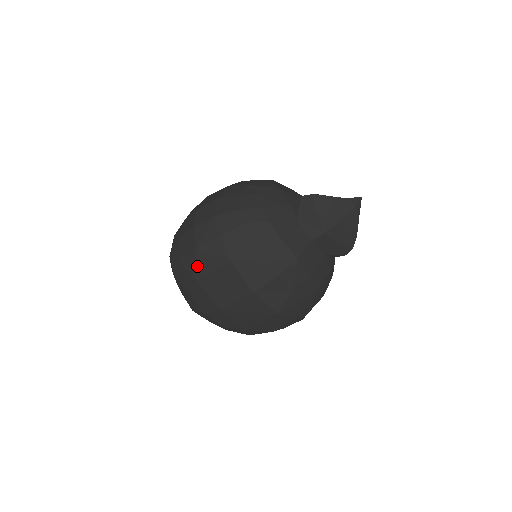
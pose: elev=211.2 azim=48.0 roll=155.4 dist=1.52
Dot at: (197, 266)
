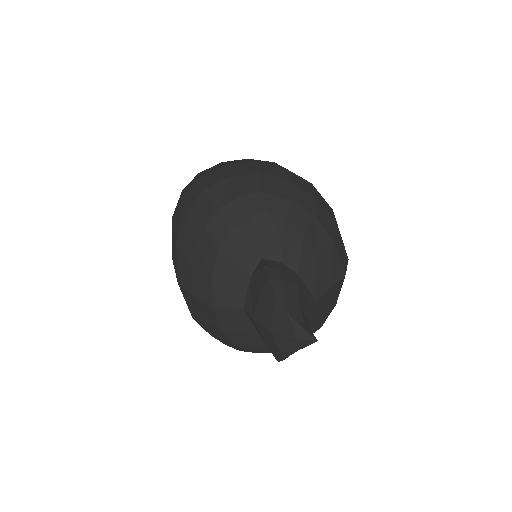
Dot at: (175, 212)
